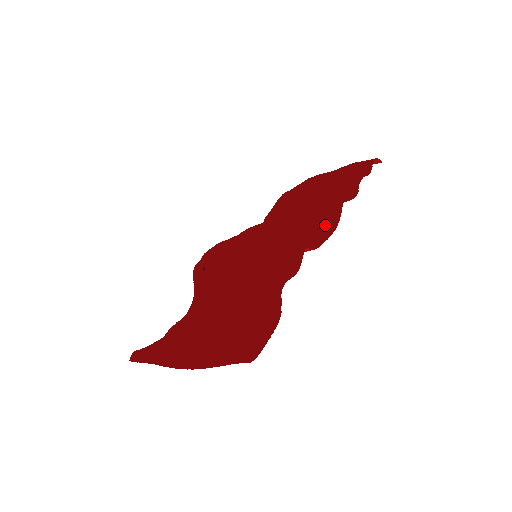
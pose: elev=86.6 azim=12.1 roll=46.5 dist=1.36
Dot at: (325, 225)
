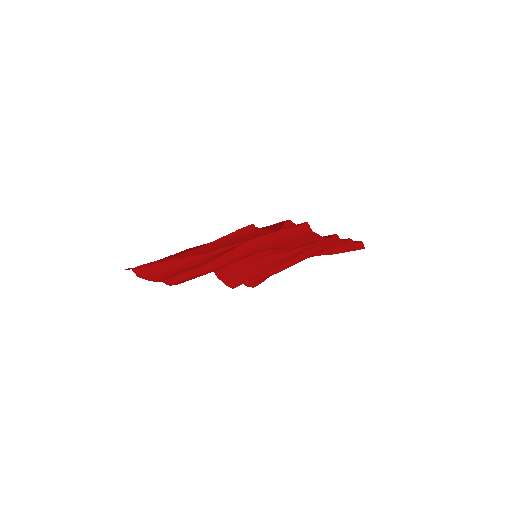
Dot at: (318, 241)
